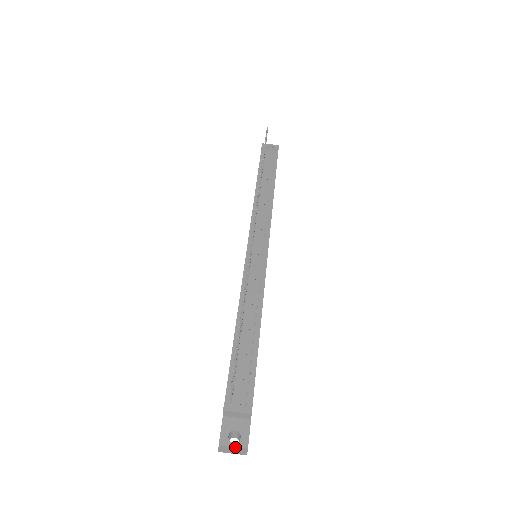
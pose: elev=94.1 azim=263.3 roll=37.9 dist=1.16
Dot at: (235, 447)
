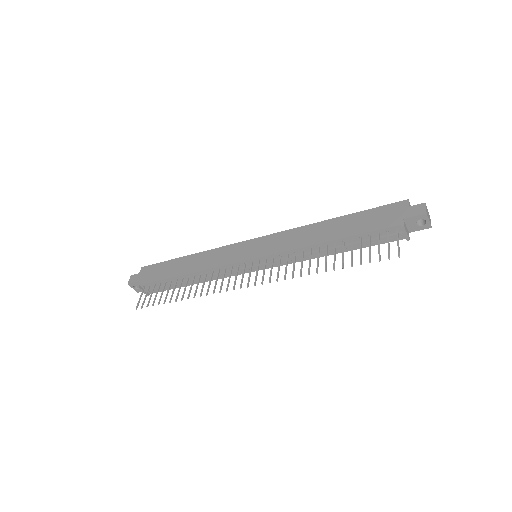
Dot at: occluded
